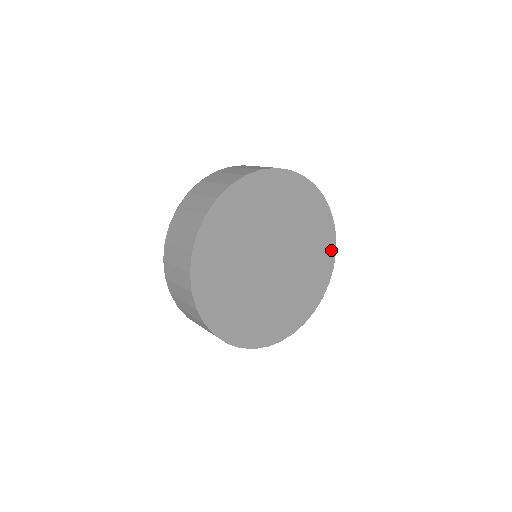
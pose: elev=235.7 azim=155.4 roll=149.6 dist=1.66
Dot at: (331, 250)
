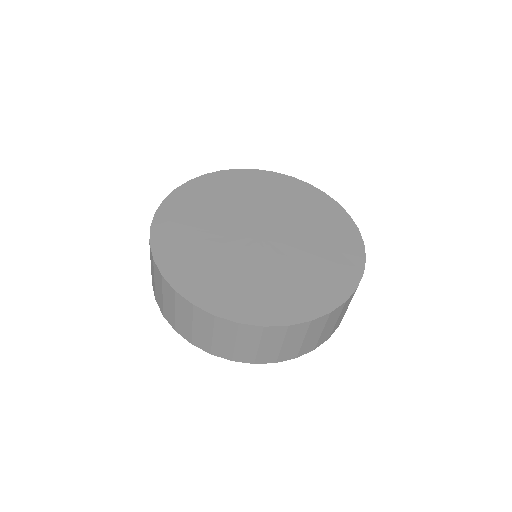
Dot at: (303, 186)
